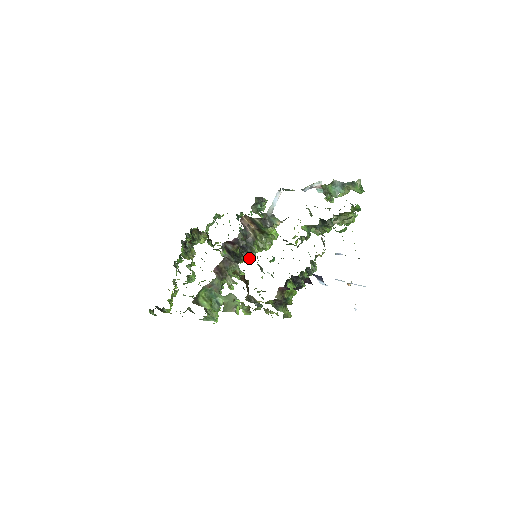
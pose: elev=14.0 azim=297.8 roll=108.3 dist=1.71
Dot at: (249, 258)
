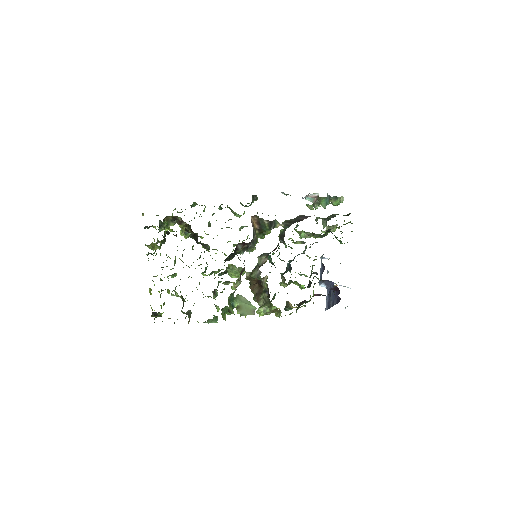
Dot at: occluded
